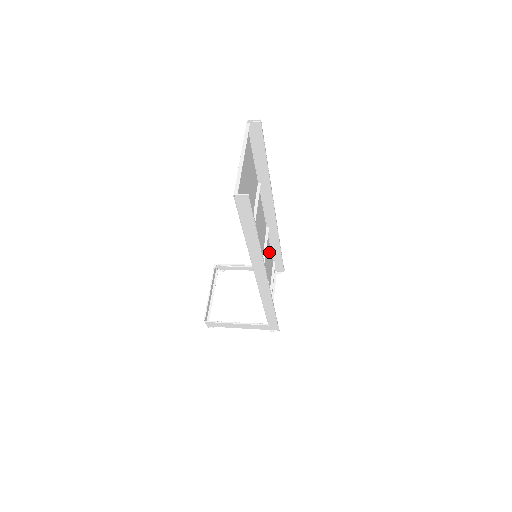
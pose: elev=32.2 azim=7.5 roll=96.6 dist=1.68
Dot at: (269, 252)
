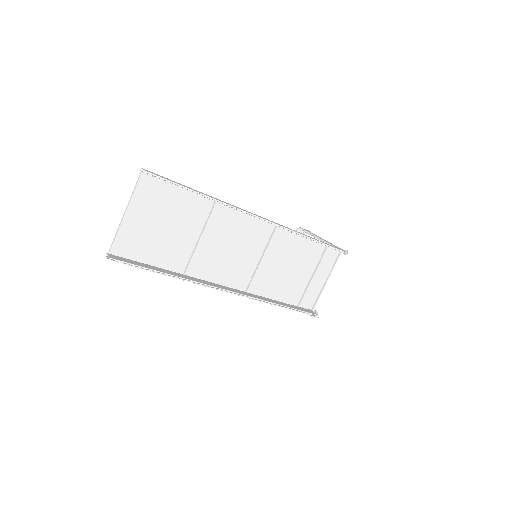
Dot at: (300, 242)
